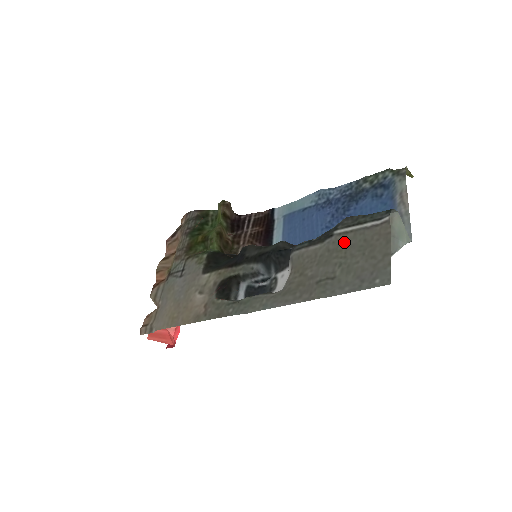
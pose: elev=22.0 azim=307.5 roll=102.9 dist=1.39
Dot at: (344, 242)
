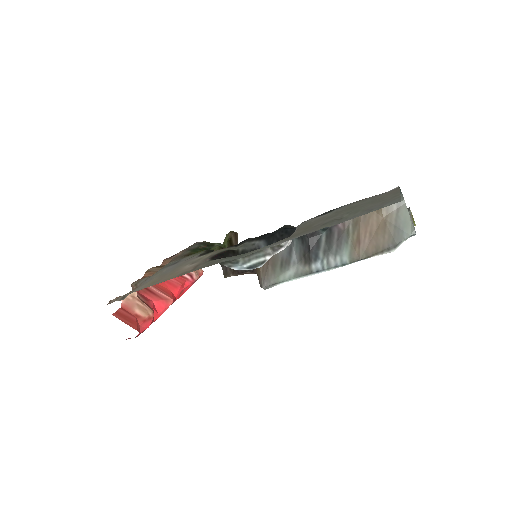
Dot at: (353, 205)
